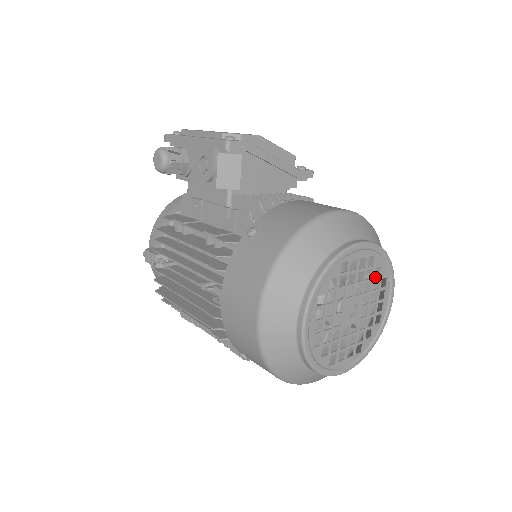
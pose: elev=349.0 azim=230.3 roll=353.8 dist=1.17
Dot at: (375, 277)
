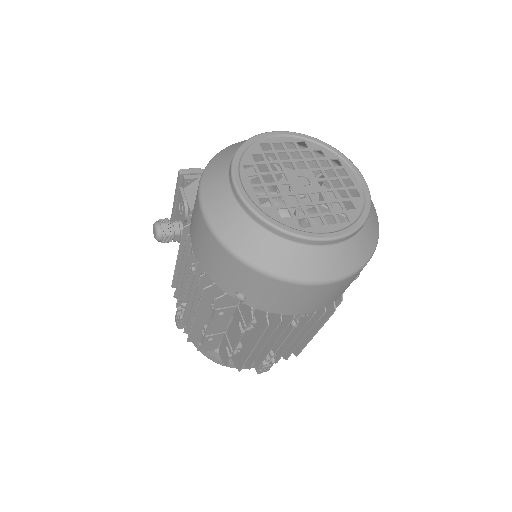
Dot at: (318, 158)
